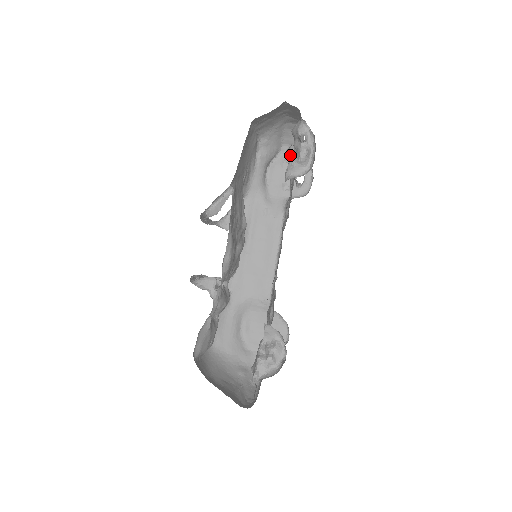
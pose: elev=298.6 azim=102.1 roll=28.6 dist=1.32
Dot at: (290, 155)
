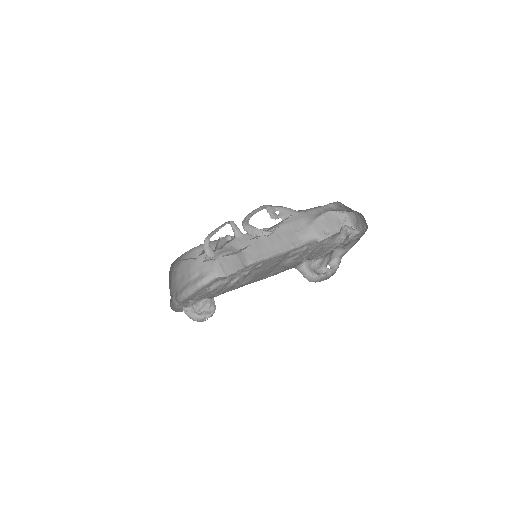
Dot at: (341, 231)
